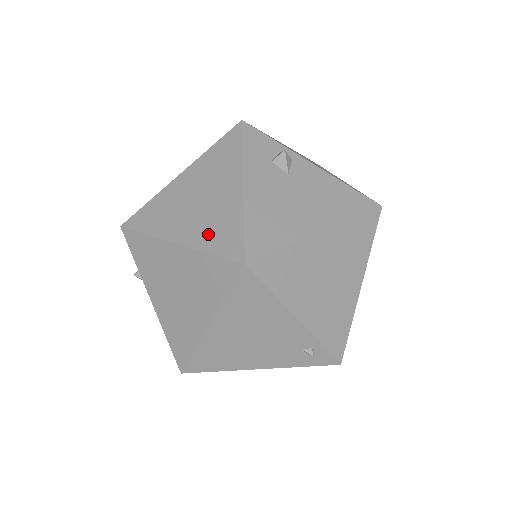
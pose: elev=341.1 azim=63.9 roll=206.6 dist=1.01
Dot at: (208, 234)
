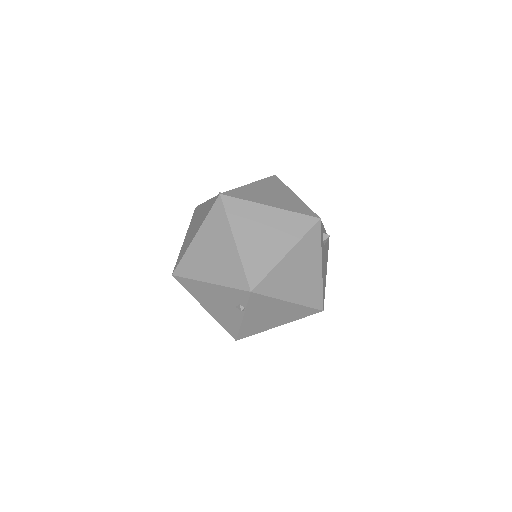
Dot at: (307, 296)
